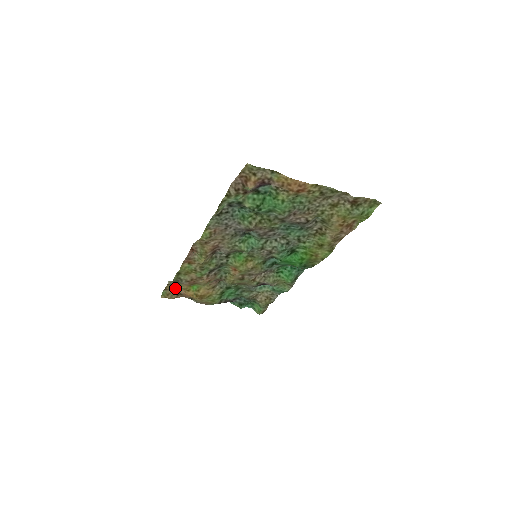
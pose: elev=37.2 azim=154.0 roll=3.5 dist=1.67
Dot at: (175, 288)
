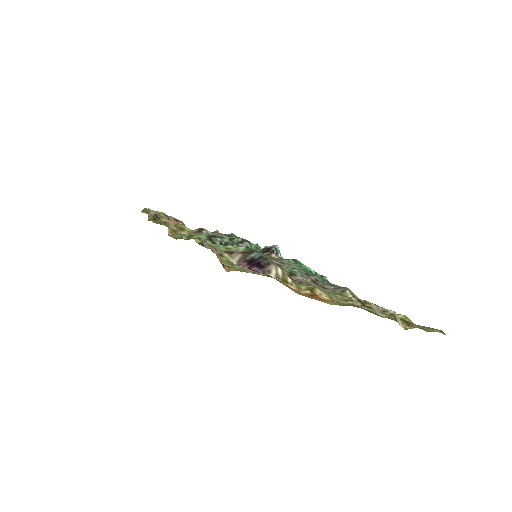
Dot at: (158, 213)
